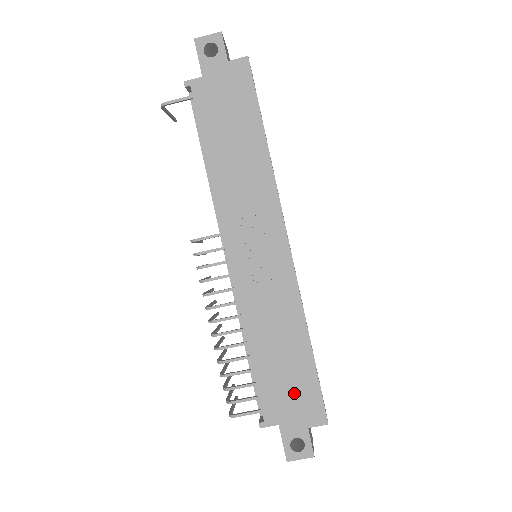
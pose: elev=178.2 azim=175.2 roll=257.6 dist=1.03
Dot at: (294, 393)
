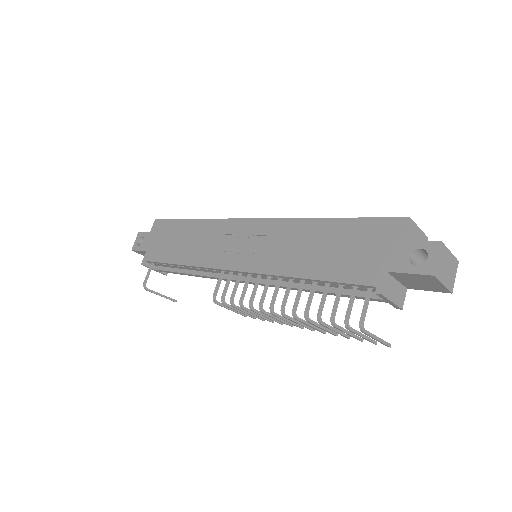
Dot at: (362, 245)
